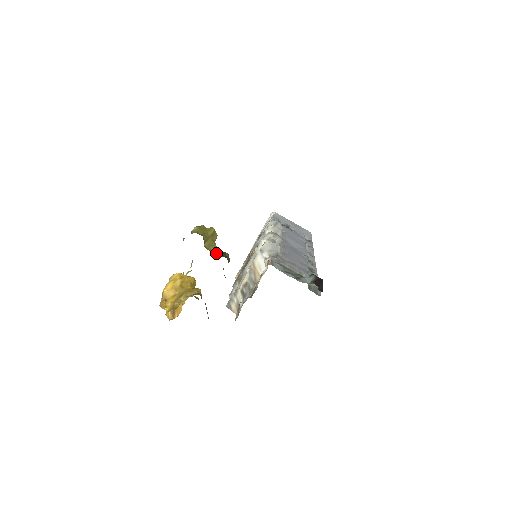
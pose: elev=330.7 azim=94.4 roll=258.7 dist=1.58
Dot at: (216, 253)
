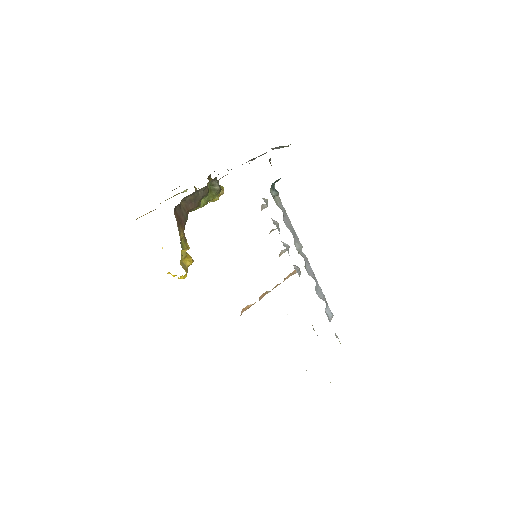
Dot at: occluded
